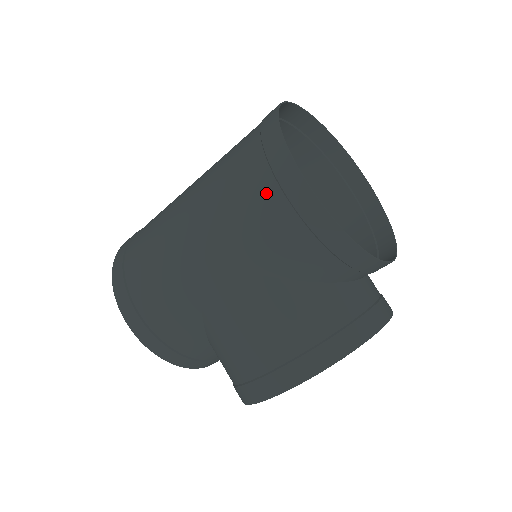
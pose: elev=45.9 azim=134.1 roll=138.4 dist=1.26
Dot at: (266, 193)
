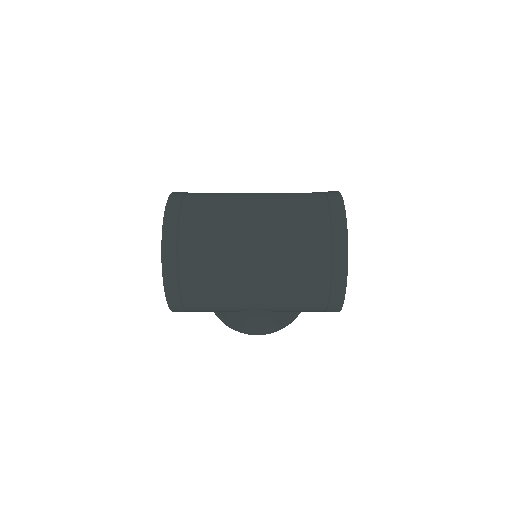
Dot at: (318, 304)
